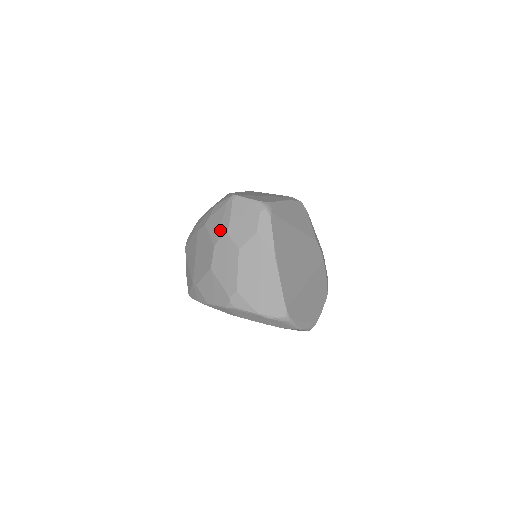
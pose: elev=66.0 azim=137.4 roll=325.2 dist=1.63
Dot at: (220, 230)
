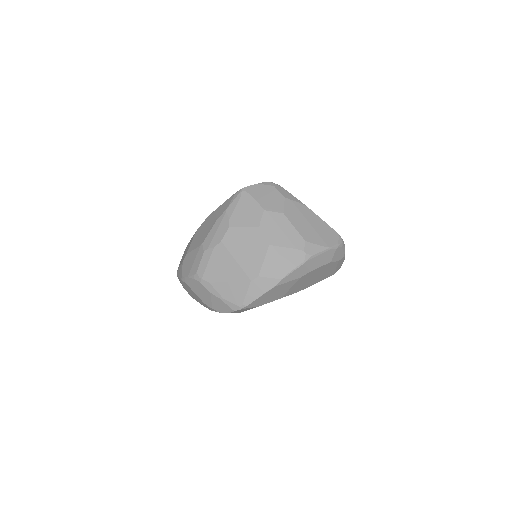
Dot at: (254, 214)
